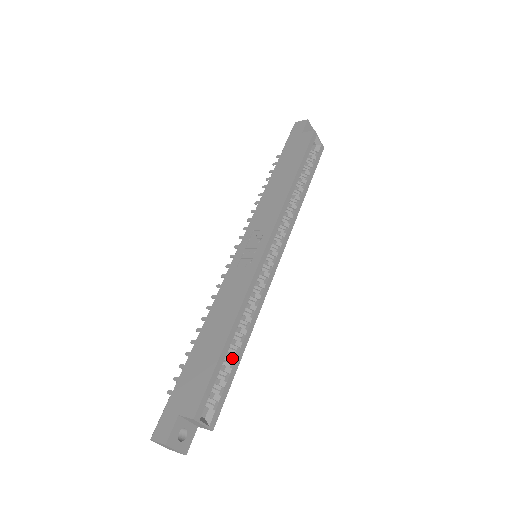
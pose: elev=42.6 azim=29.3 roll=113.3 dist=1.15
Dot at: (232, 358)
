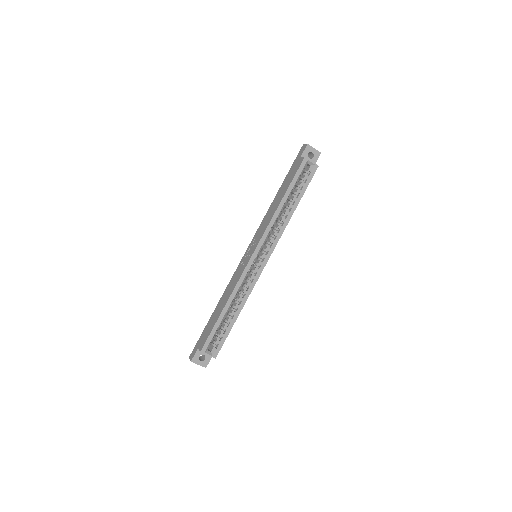
Dot at: (229, 321)
